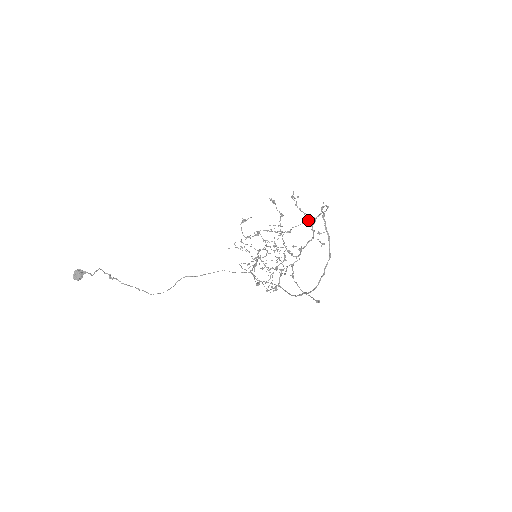
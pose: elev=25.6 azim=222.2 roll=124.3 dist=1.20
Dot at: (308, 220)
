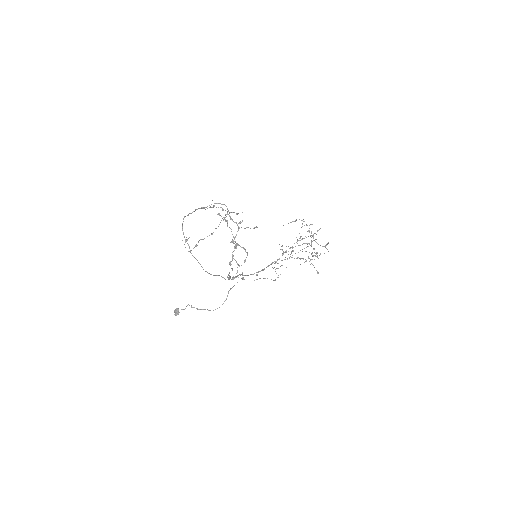
Dot at: (222, 218)
